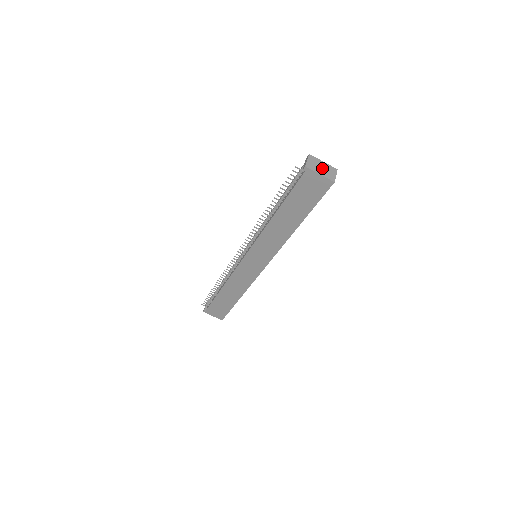
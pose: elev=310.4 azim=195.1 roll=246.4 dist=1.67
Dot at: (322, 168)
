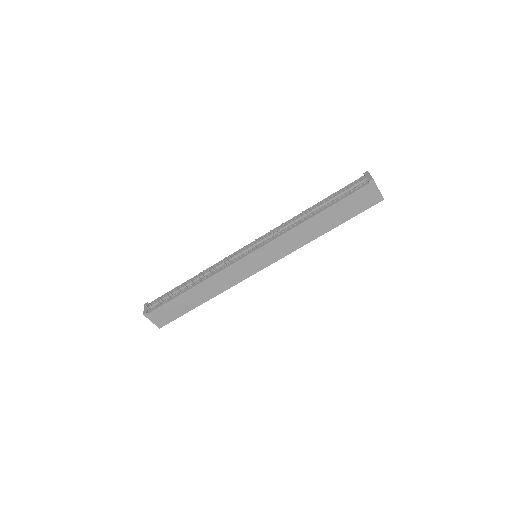
Dot at: occluded
